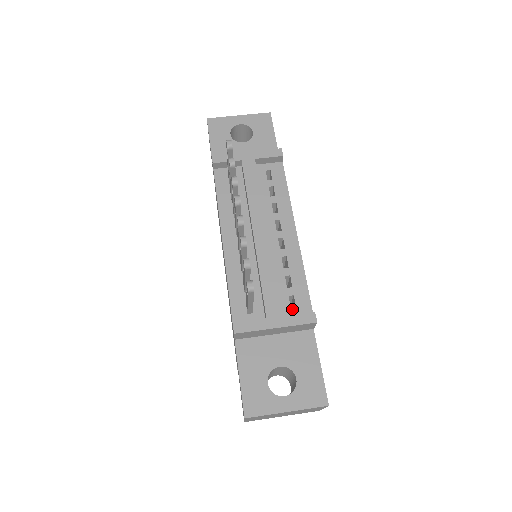
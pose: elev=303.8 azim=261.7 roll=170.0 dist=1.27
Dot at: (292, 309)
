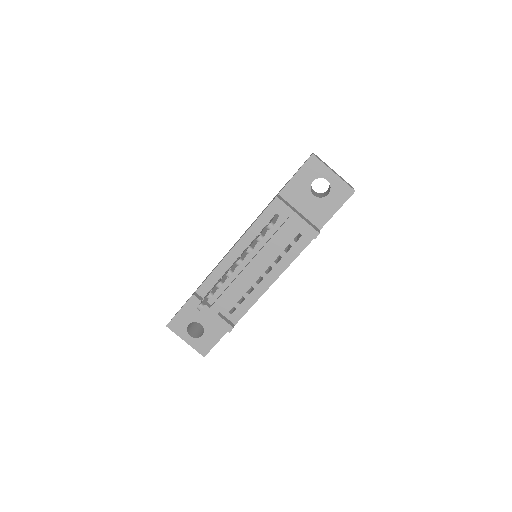
Dot at: (229, 313)
